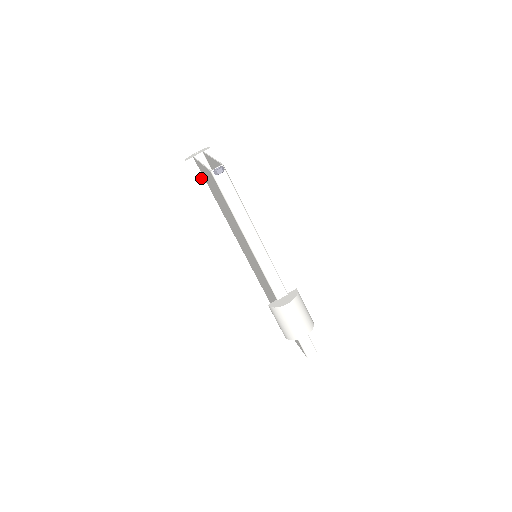
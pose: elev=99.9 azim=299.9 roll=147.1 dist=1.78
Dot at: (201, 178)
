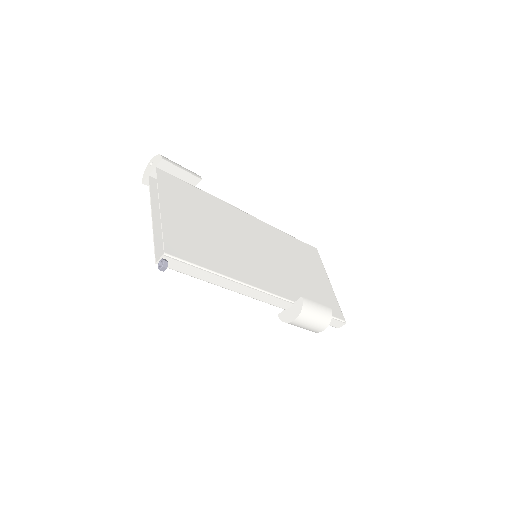
Dot at: occluded
